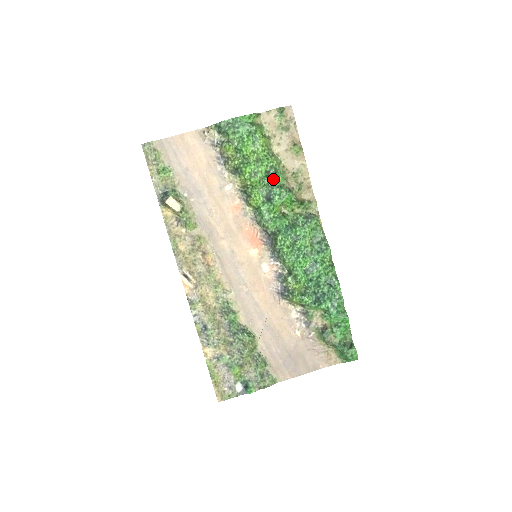
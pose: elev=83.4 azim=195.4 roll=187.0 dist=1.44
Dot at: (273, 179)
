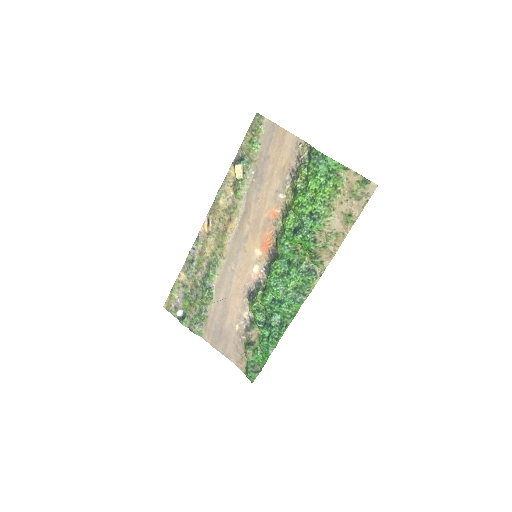
Dot at: (310, 222)
